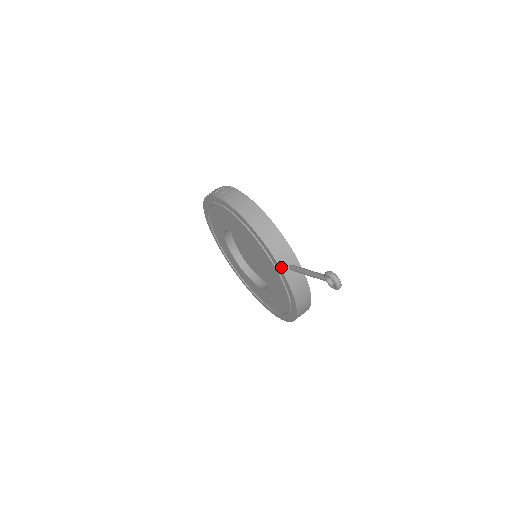
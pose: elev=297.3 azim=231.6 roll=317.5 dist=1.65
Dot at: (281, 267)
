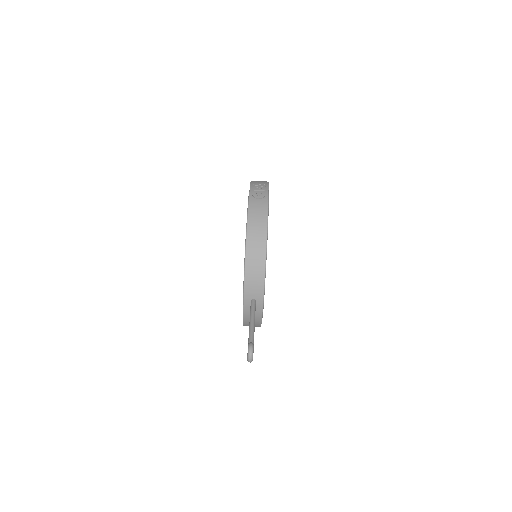
Dot at: (245, 296)
